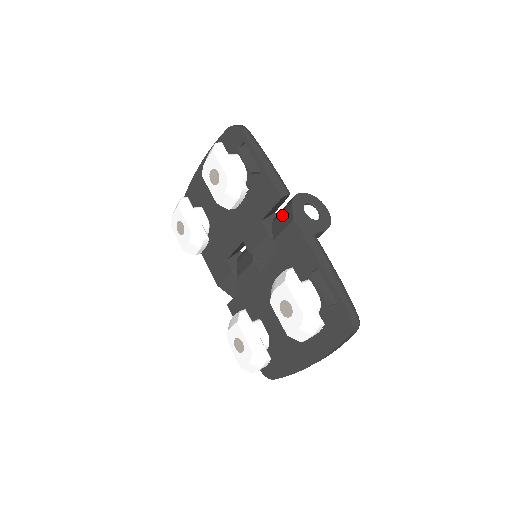
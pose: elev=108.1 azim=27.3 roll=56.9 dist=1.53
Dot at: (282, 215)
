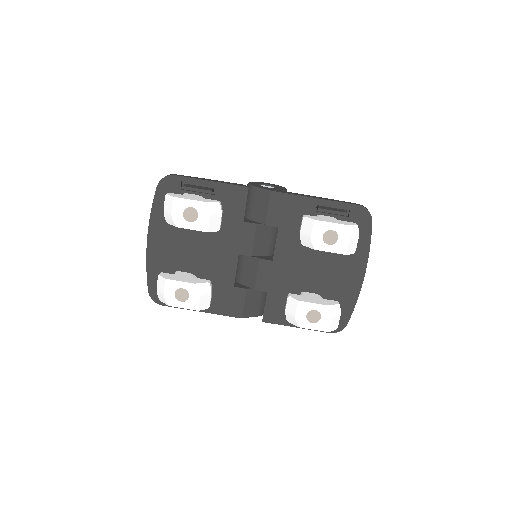
Dot at: (254, 203)
